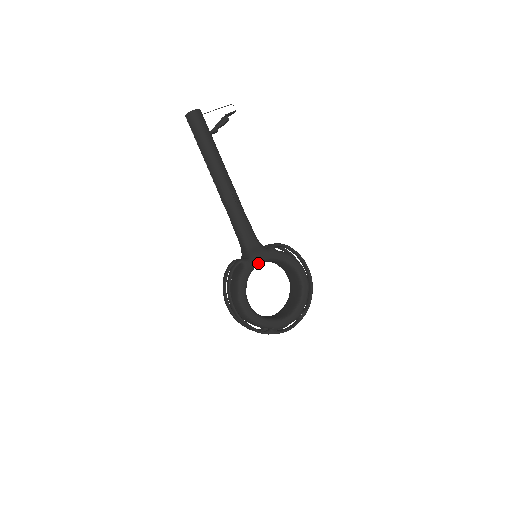
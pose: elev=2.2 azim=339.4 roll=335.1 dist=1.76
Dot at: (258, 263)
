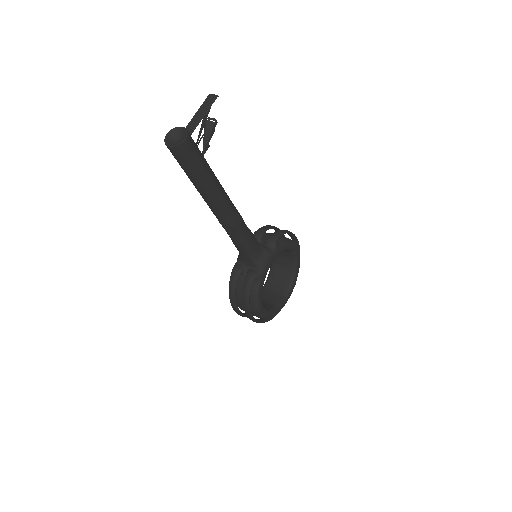
Dot at: occluded
